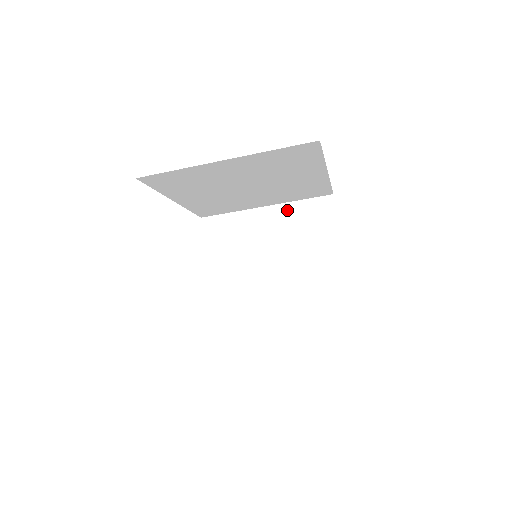
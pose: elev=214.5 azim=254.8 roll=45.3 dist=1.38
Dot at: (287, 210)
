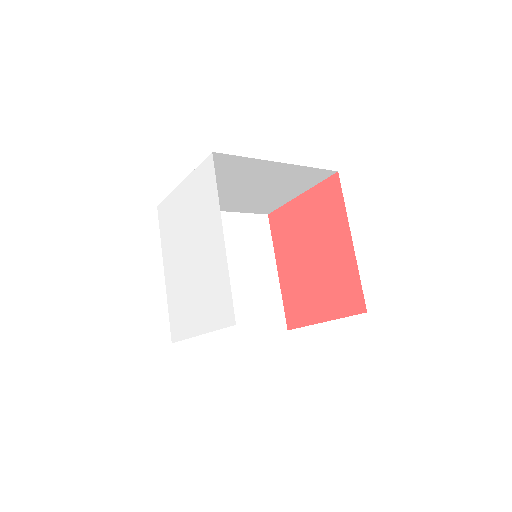
Dot at: (295, 169)
